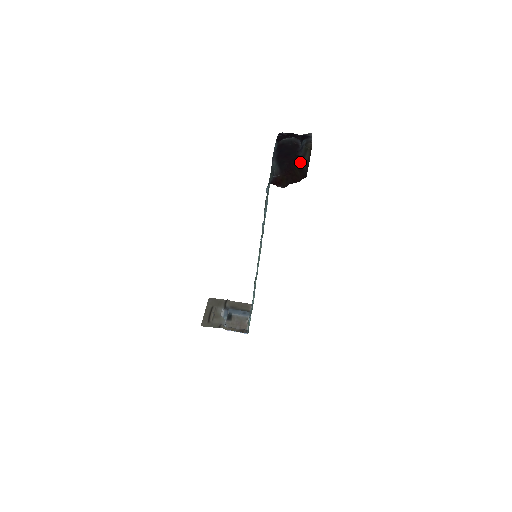
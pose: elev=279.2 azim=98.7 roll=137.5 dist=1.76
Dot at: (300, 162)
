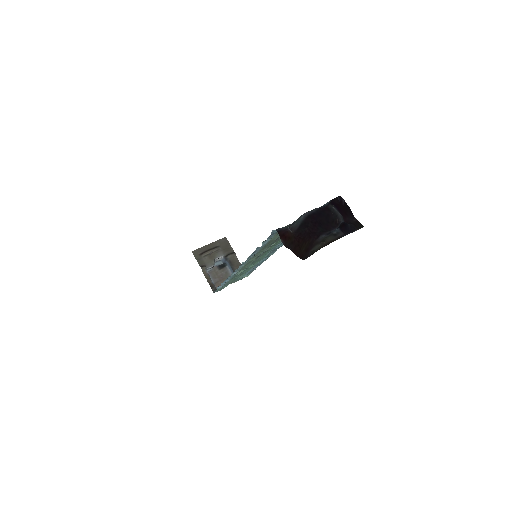
Dot at: (314, 243)
